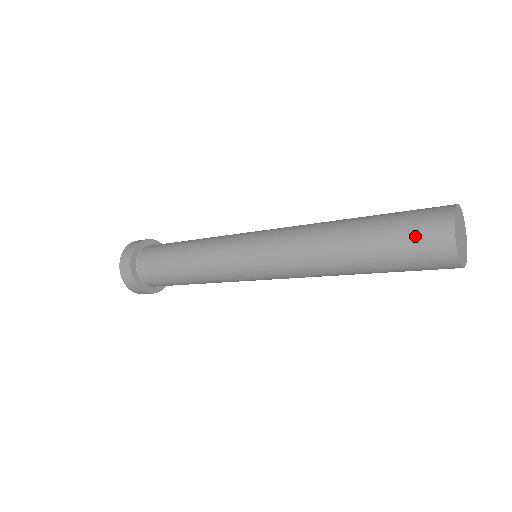
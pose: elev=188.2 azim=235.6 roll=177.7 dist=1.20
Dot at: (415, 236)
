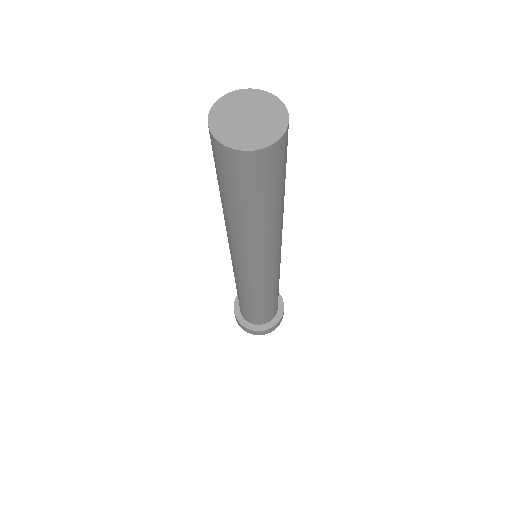
Dot at: occluded
